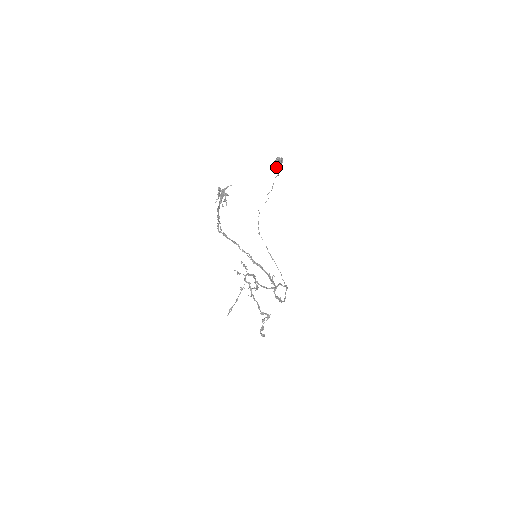
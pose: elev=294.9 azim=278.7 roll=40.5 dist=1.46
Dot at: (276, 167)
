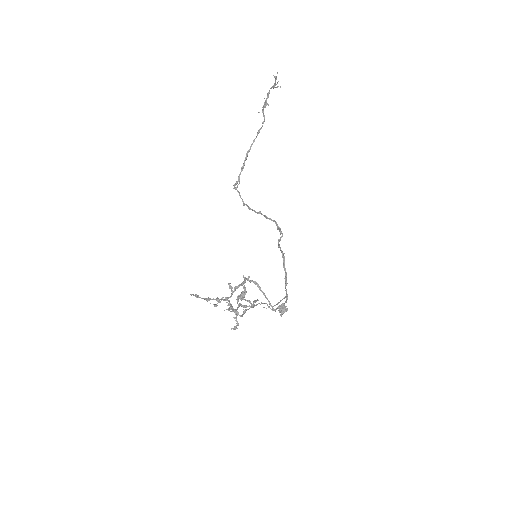
Dot at: occluded
